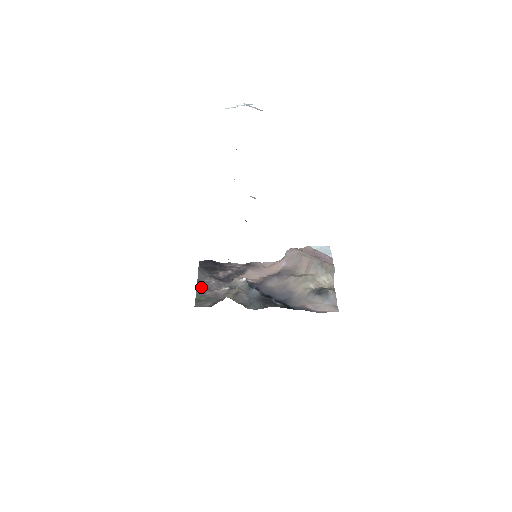
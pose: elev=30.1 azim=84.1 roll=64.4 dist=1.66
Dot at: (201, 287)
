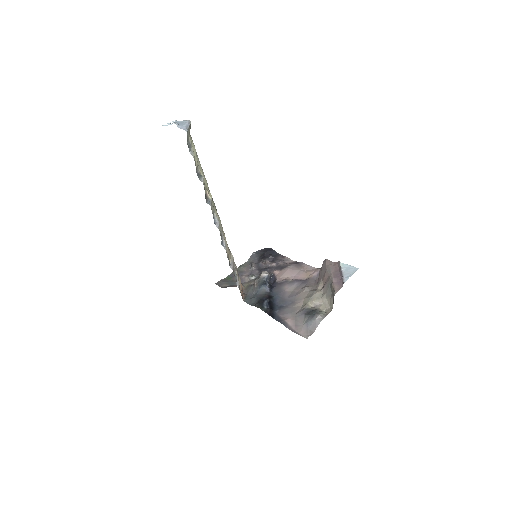
Dot at: (239, 270)
